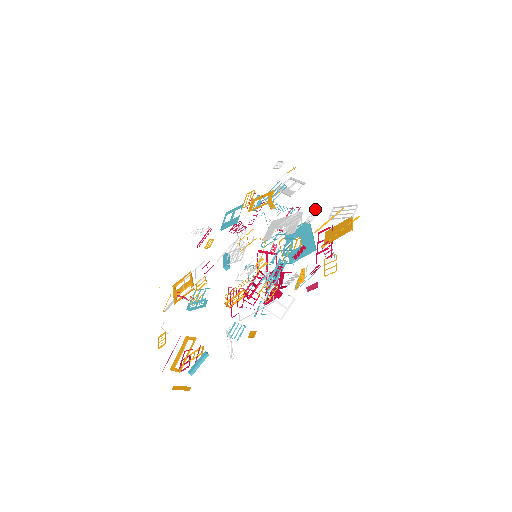
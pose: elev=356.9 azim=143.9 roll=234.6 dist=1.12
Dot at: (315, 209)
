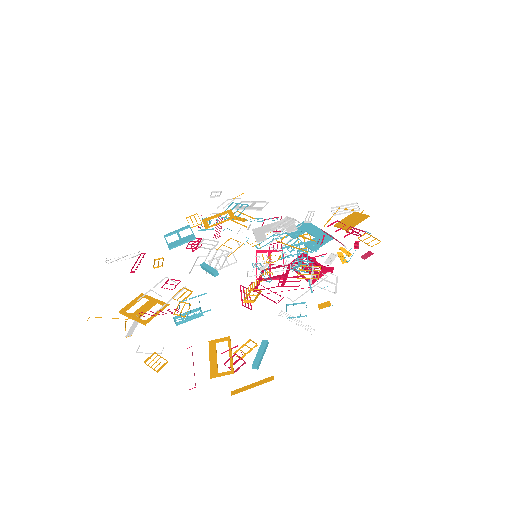
Dot at: (308, 212)
